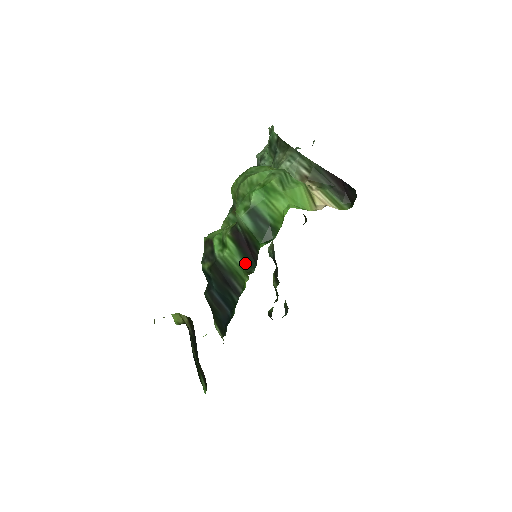
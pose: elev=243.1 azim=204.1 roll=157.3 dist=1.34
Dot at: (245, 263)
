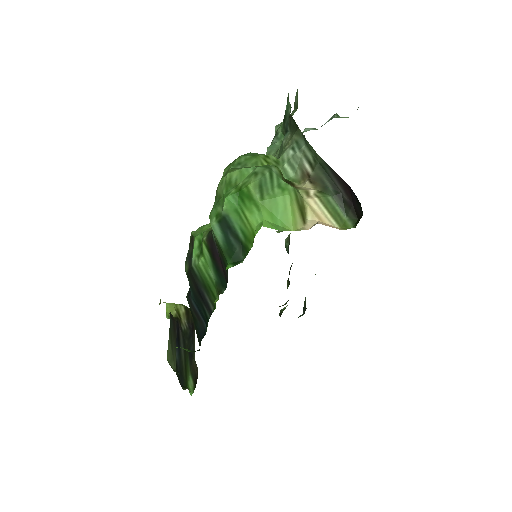
Dot at: (217, 279)
